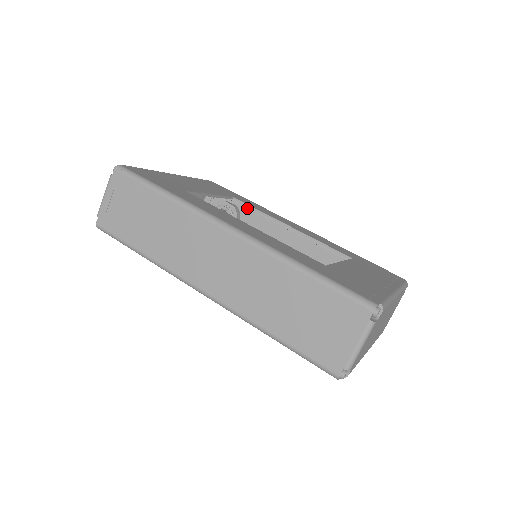
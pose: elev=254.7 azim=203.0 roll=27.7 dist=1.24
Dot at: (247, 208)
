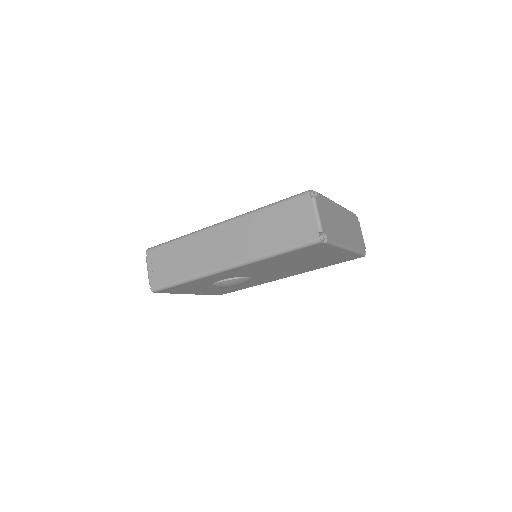
Dot at: occluded
